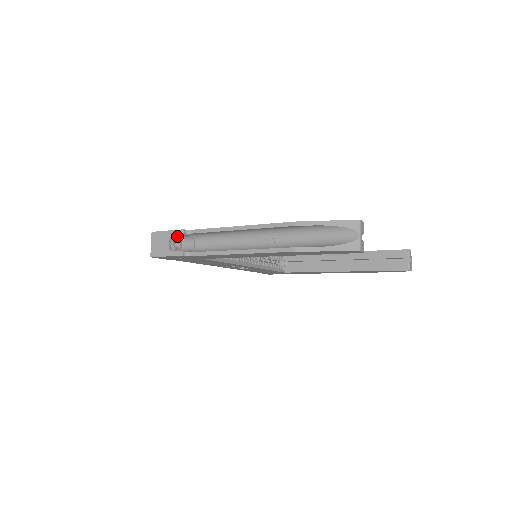
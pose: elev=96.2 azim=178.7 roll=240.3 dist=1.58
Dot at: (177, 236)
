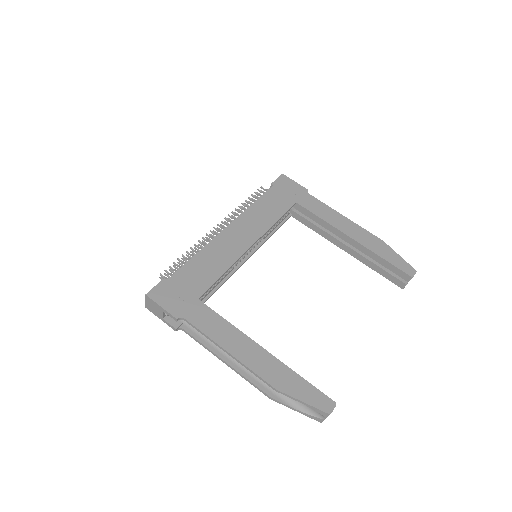
Dot at: (171, 307)
